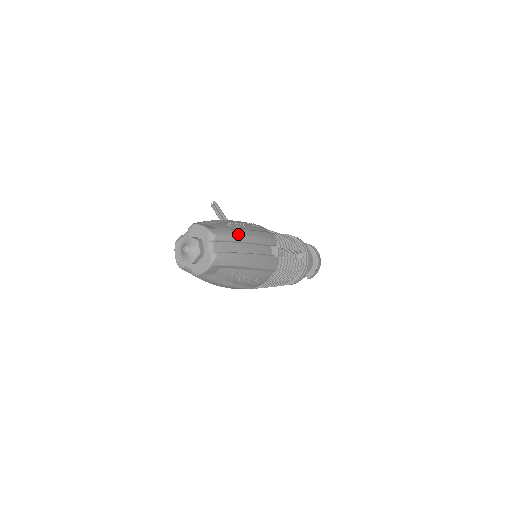
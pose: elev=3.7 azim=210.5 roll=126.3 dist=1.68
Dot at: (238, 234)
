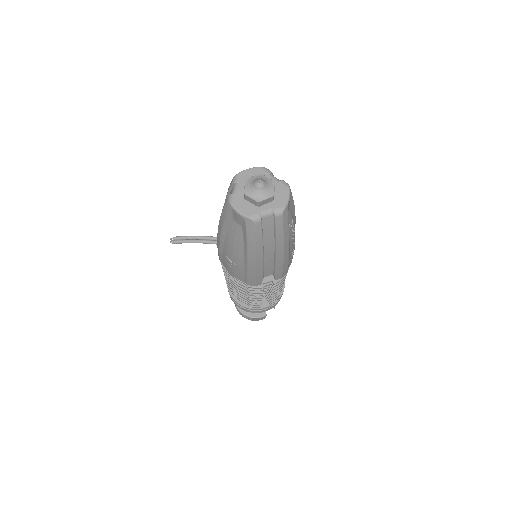
Dot at: occluded
